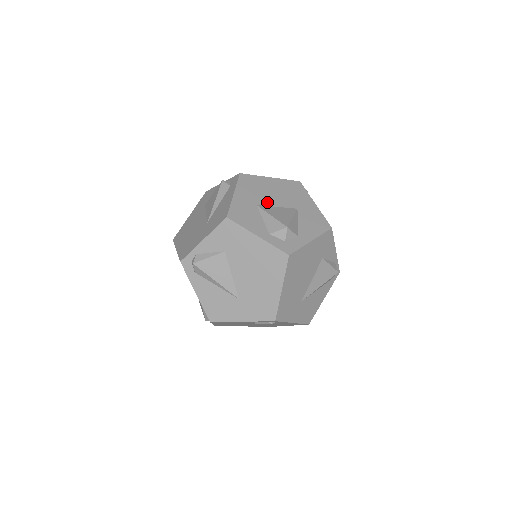
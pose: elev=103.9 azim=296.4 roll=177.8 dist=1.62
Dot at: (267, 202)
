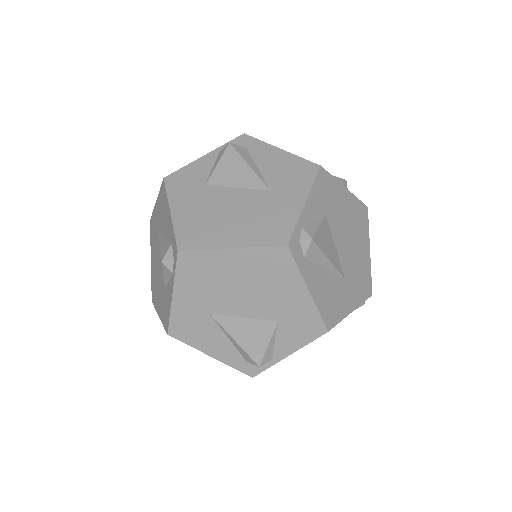
Dot at: occluded
